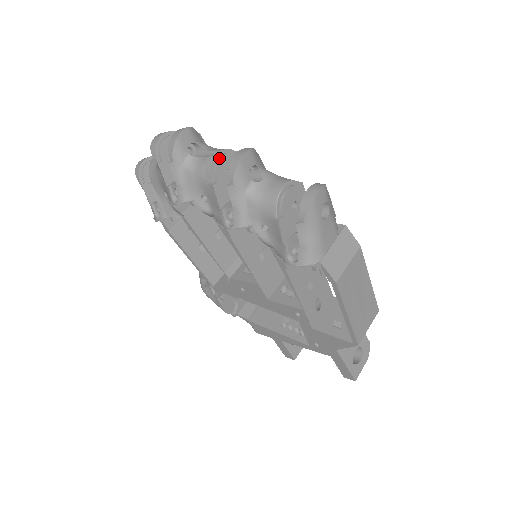
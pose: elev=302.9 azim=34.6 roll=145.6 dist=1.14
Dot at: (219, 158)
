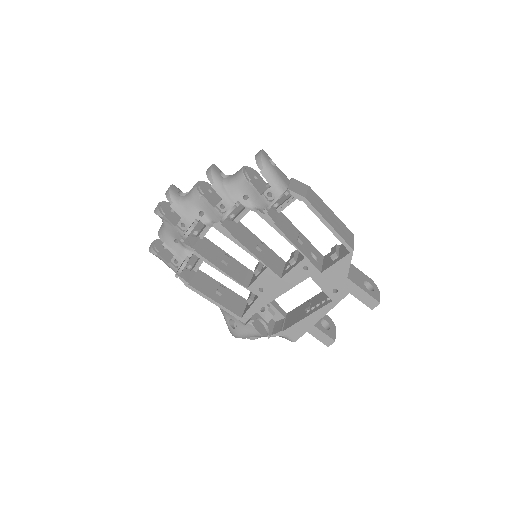
Dot at: (199, 183)
